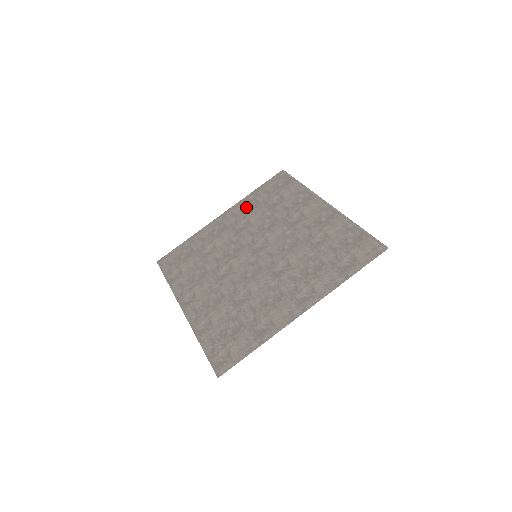
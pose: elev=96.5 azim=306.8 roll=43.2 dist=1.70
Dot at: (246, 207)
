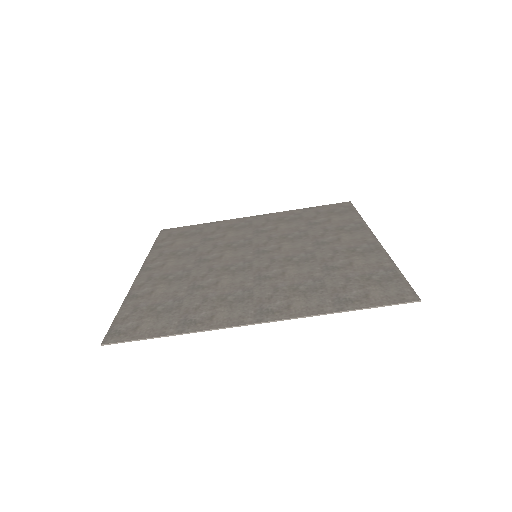
Dot at: (285, 217)
